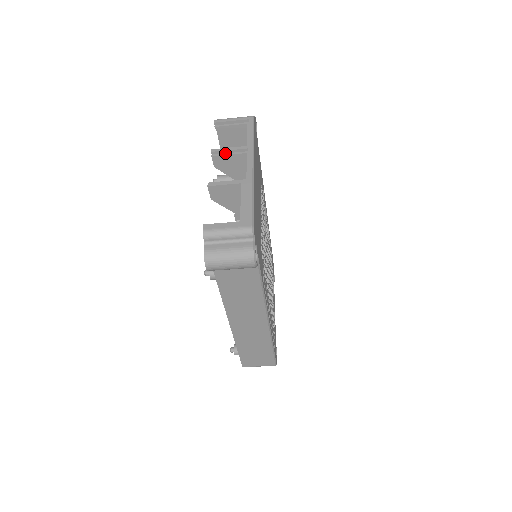
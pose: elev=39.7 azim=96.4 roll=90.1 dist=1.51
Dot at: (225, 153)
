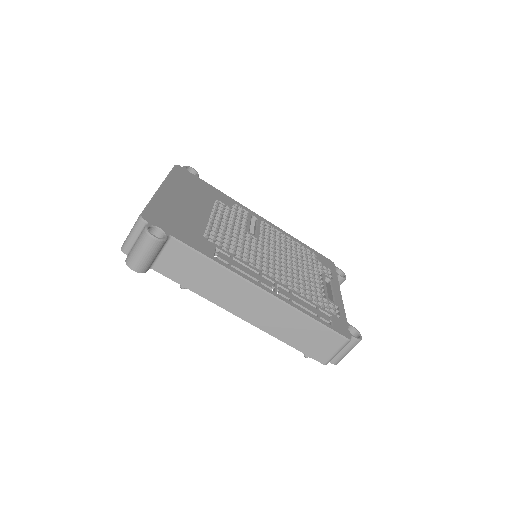
Dot at: occluded
